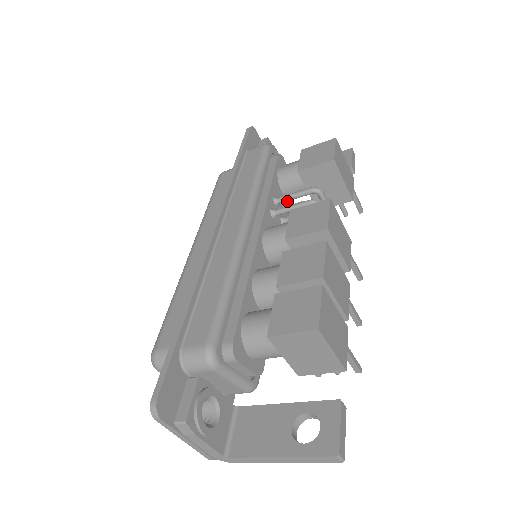
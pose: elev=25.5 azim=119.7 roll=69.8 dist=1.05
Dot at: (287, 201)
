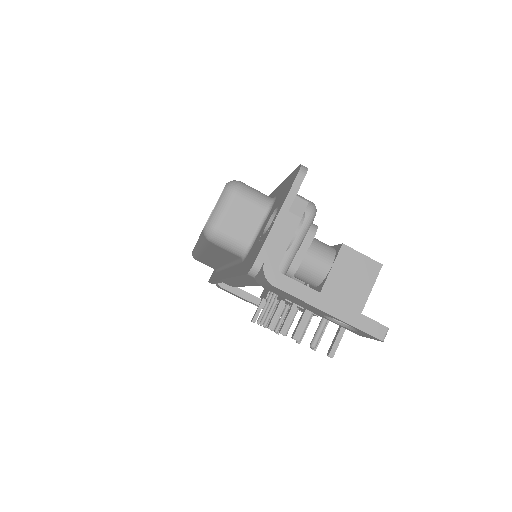
Dot at: occluded
